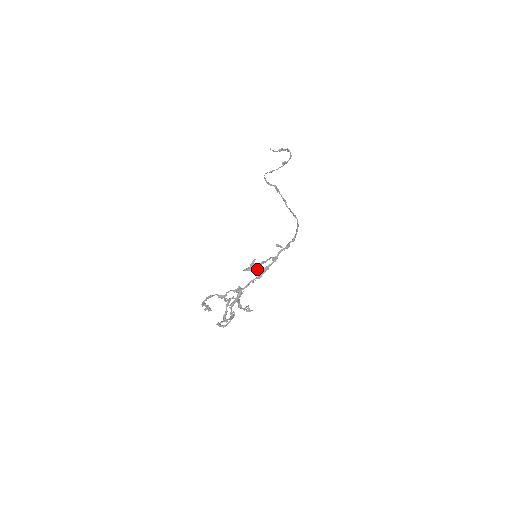
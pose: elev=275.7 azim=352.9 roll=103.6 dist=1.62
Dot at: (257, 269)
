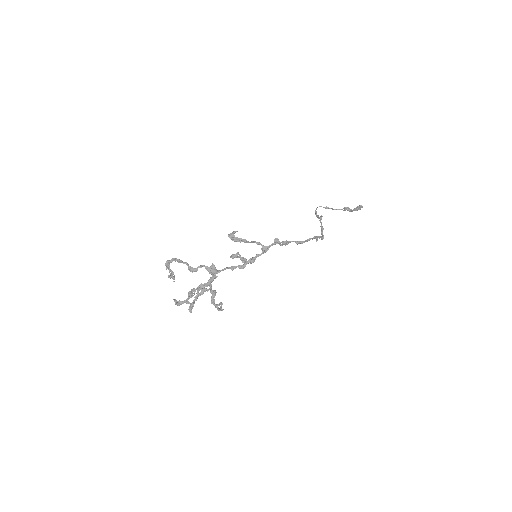
Dot at: (244, 258)
